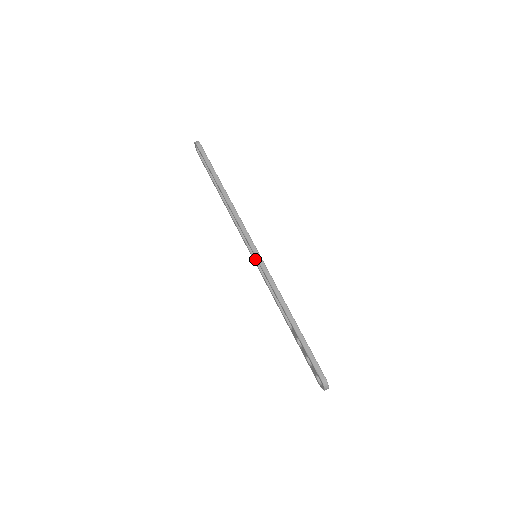
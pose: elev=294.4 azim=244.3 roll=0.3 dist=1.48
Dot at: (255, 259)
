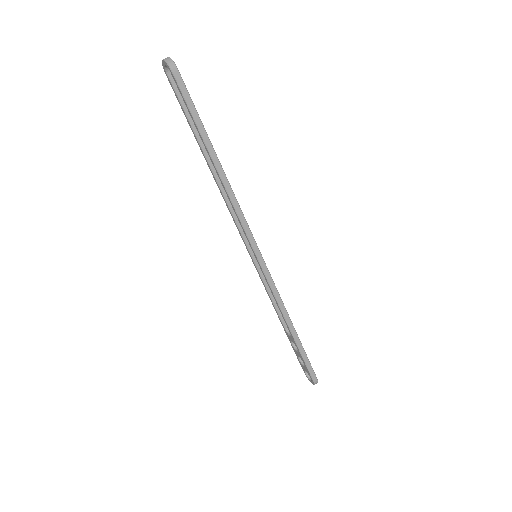
Dot at: (252, 256)
